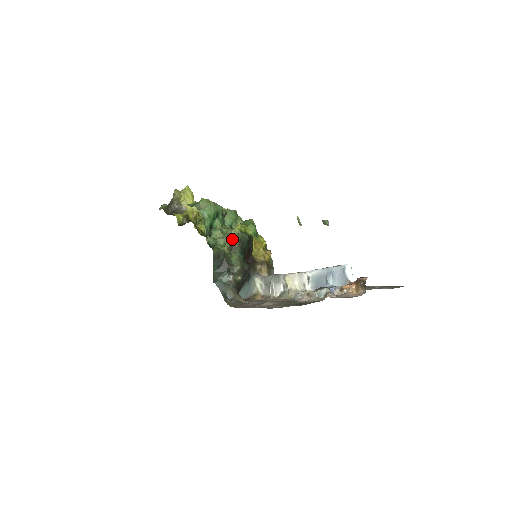
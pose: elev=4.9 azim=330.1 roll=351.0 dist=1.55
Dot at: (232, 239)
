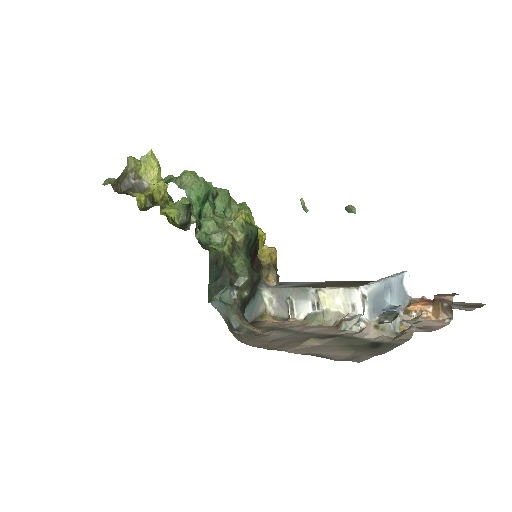
Dot at: (234, 234)
